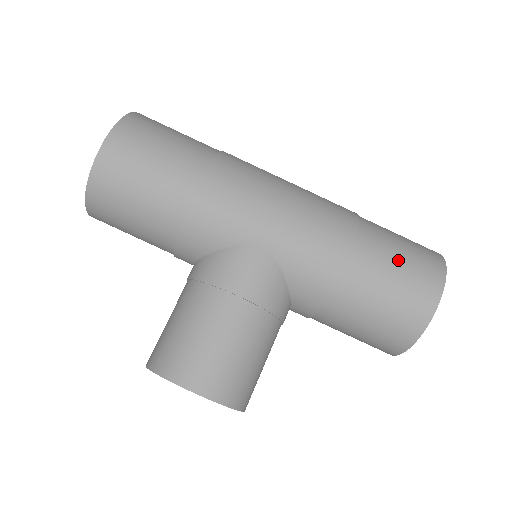
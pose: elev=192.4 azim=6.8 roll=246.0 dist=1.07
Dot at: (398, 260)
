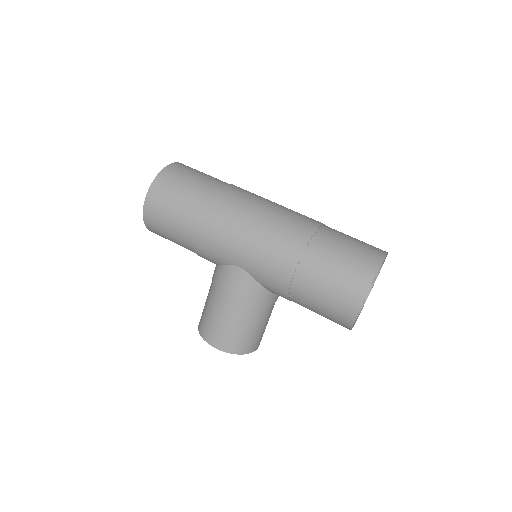
Dot at: (330, 278)
